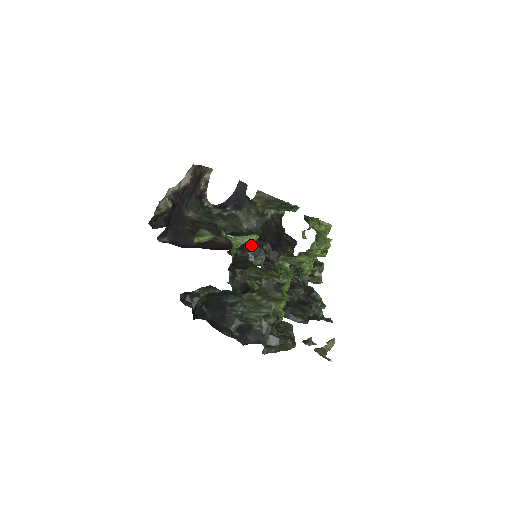
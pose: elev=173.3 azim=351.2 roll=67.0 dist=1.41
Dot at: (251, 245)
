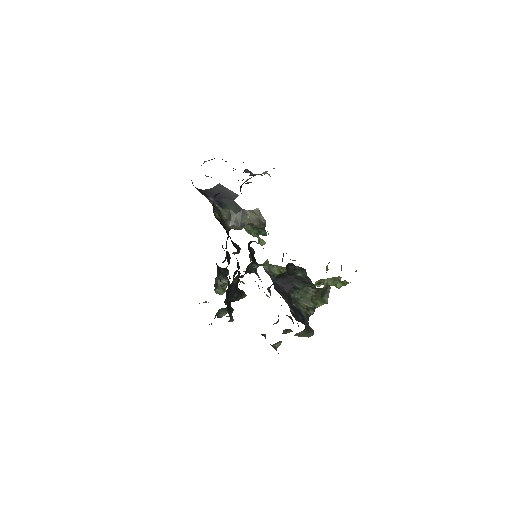
Dot at: occluded
